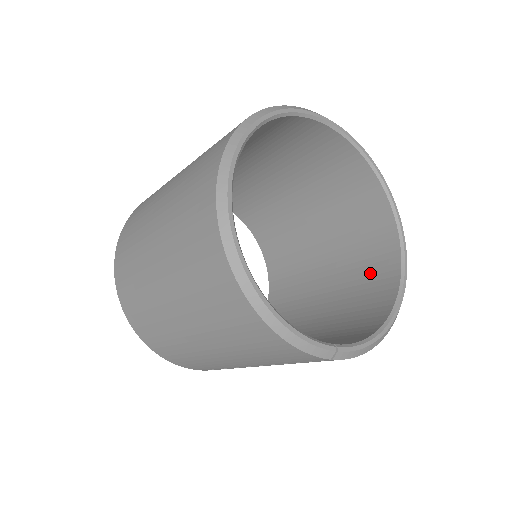
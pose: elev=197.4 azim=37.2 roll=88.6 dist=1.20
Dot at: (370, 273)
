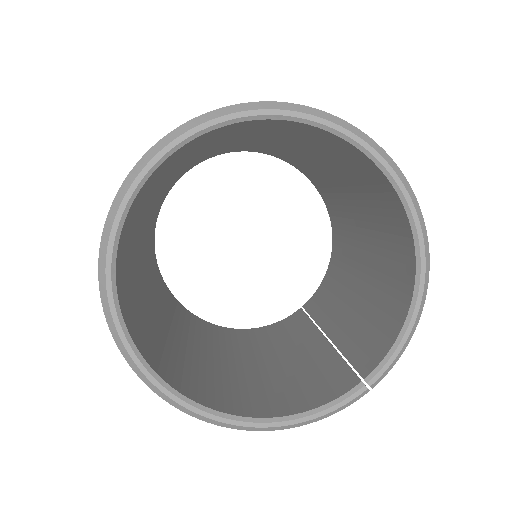
Dot at: (377, 197)
